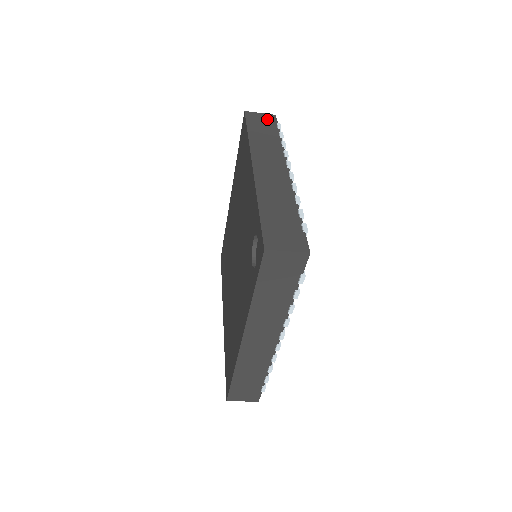
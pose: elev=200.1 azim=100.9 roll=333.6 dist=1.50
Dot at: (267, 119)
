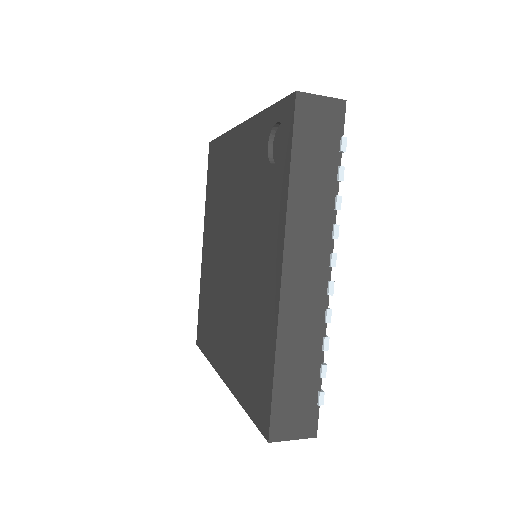
Dot at: occluded
